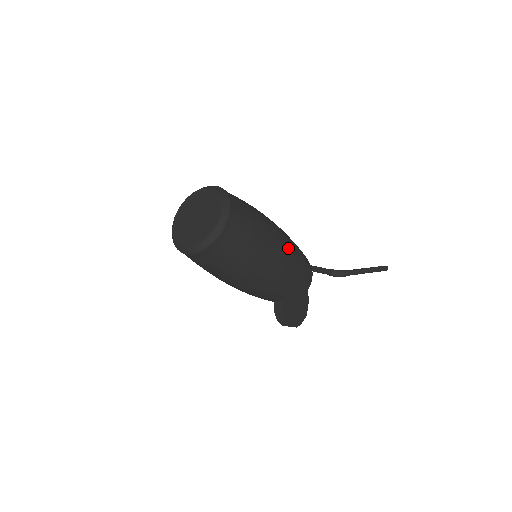
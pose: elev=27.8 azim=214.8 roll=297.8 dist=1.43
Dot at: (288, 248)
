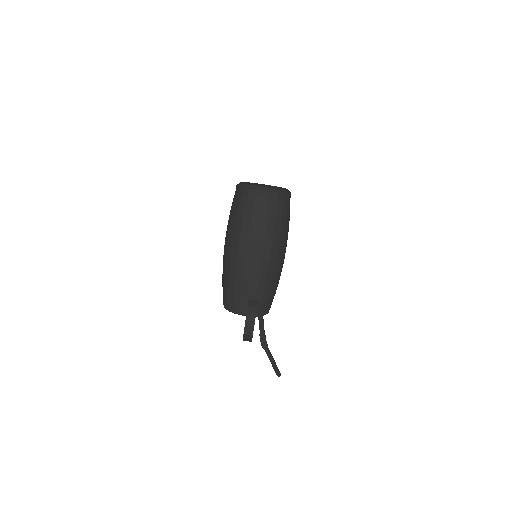
Dot at: occluded
